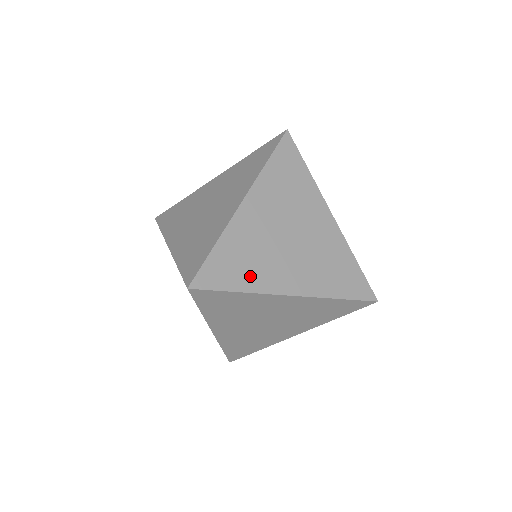
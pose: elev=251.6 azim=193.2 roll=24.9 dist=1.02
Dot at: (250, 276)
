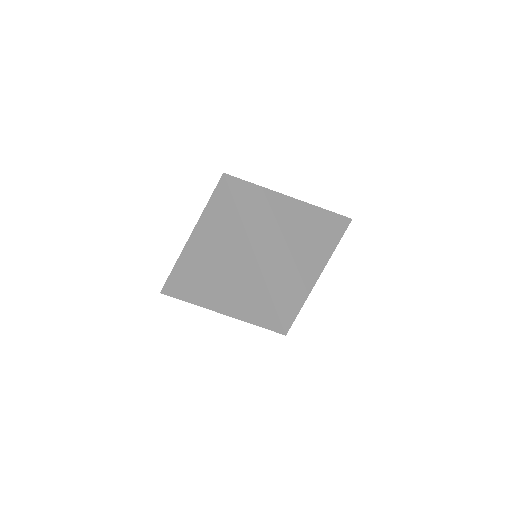
Dot at: (252, 216)
